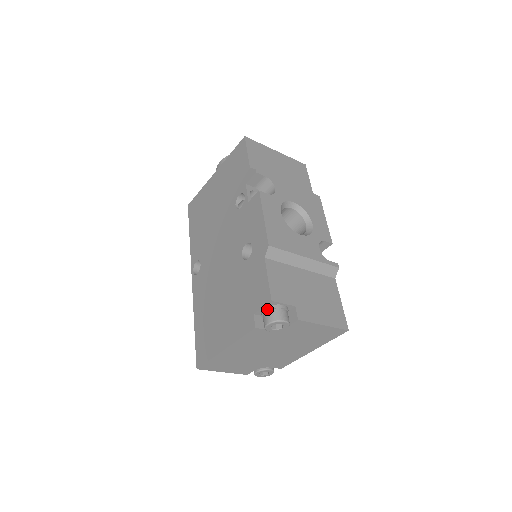
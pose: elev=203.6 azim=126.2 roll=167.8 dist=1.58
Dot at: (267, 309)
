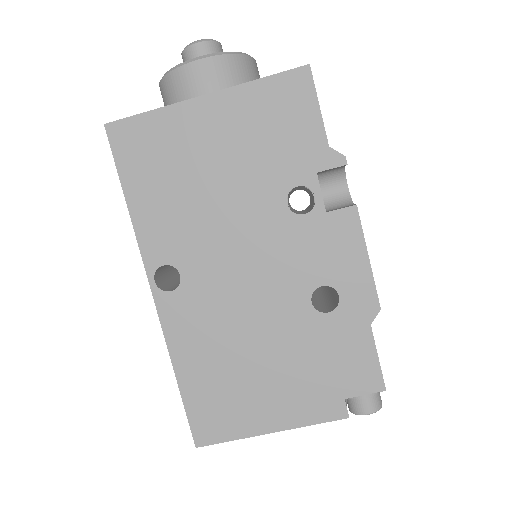
Dot at: (370, 396)
